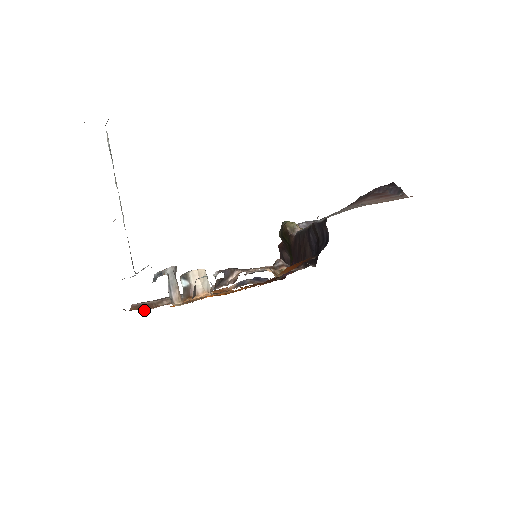
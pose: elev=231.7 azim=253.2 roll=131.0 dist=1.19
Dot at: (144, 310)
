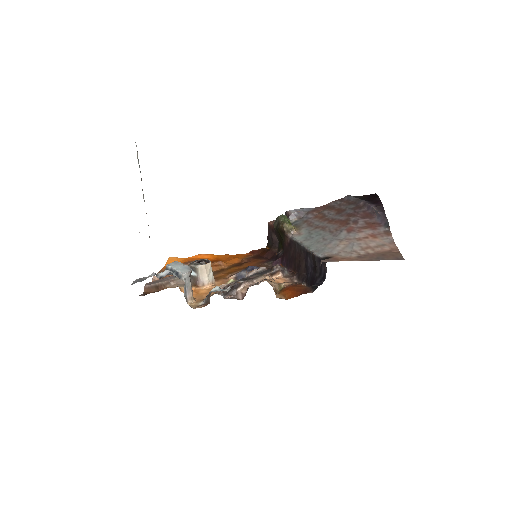
Dot at: occluded
